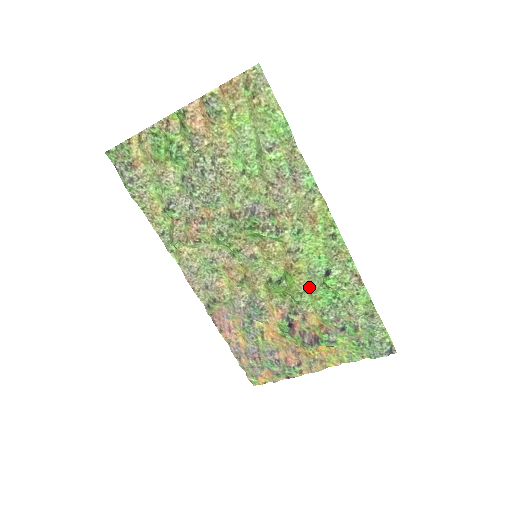
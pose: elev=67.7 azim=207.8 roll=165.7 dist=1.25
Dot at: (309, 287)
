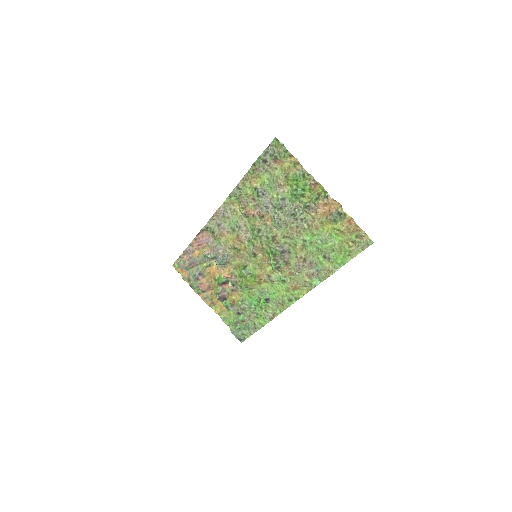
Dot at: (253, 290)
